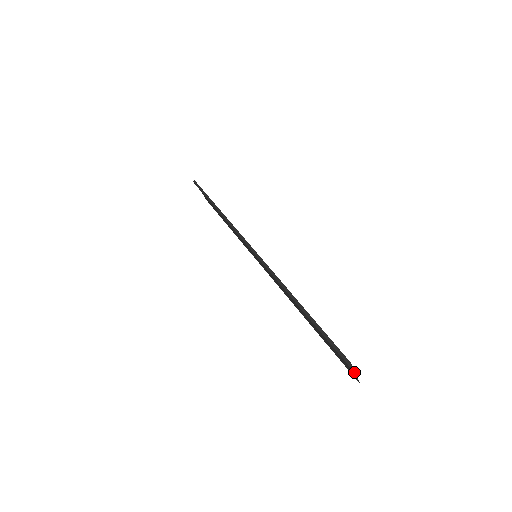
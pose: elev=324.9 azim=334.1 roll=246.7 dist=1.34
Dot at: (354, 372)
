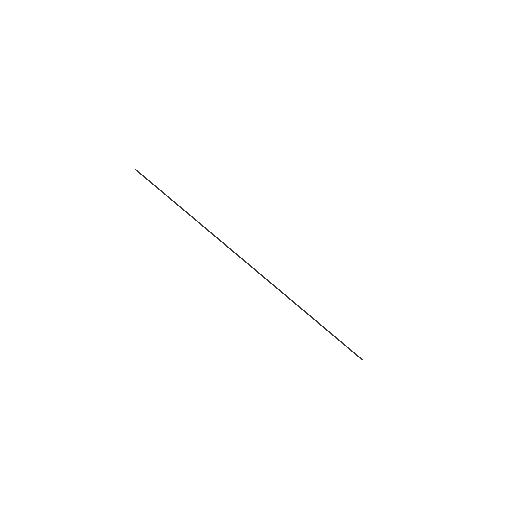
Dot at: occluded
